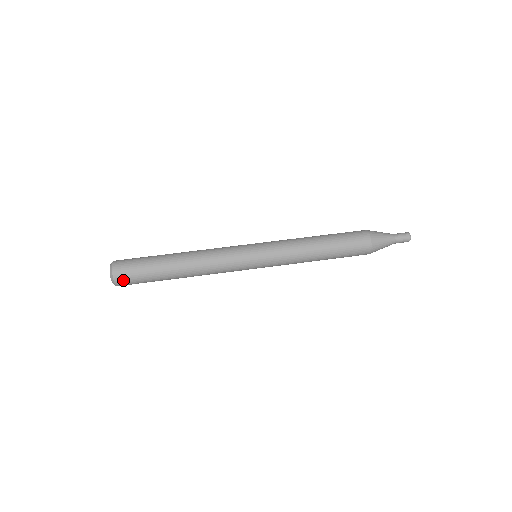
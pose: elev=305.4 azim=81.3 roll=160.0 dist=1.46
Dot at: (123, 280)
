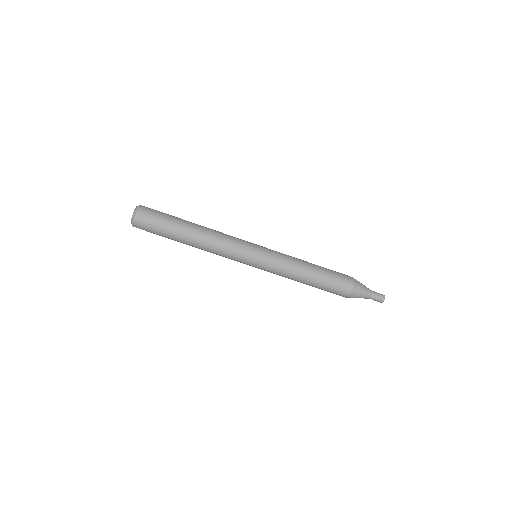
Dot at: (141, 227)
